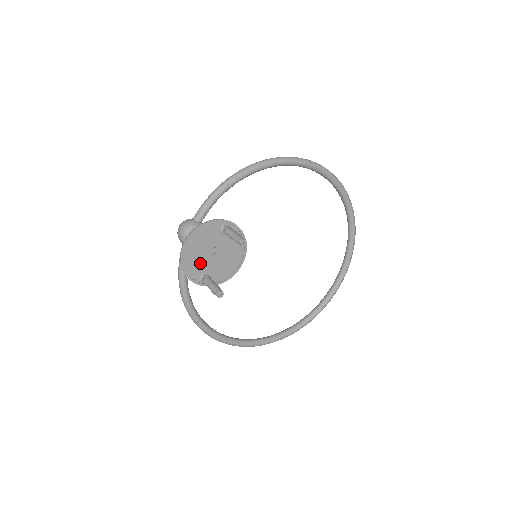
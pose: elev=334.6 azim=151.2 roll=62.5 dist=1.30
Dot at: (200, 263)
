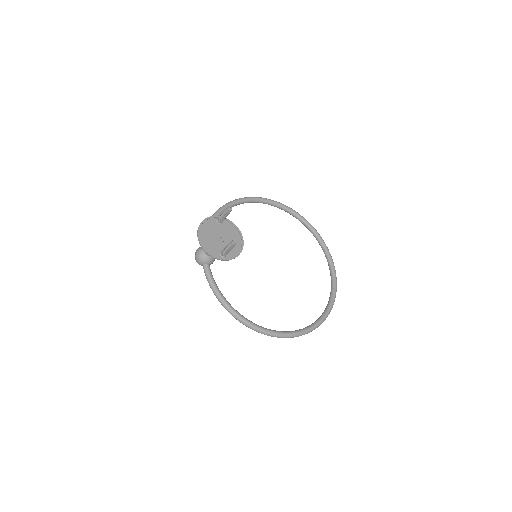
Dot at: (215, 246)
